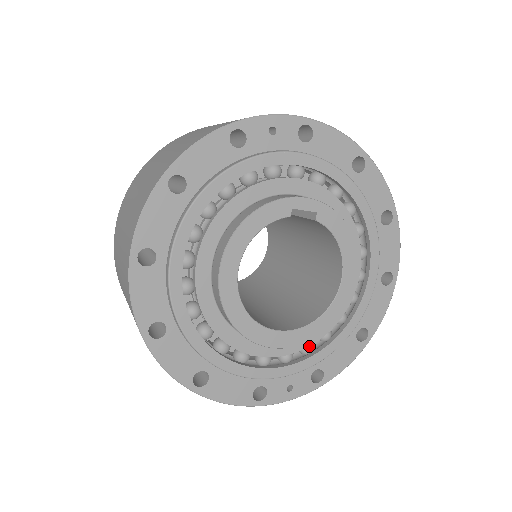
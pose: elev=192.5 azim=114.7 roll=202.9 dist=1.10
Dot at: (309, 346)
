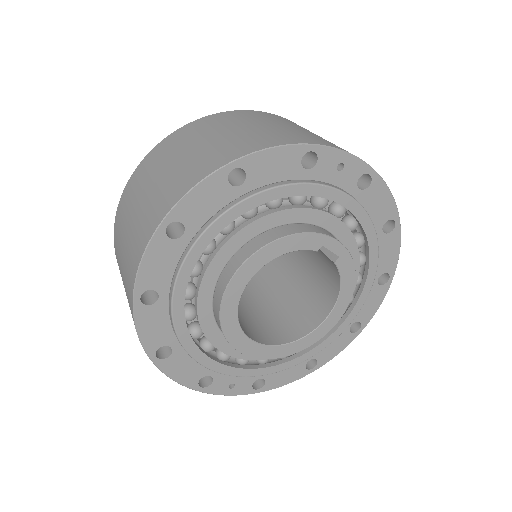
Dot at: occluded
